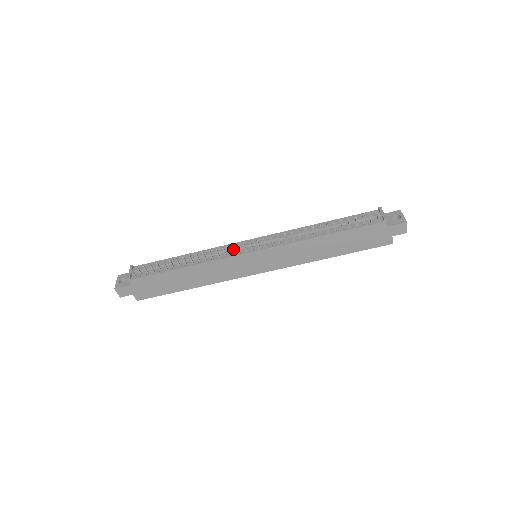
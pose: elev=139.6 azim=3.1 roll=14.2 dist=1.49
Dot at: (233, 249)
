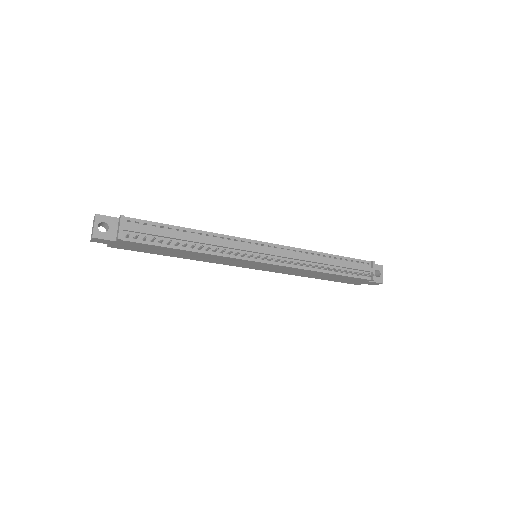
Dot at: (244, 250)
